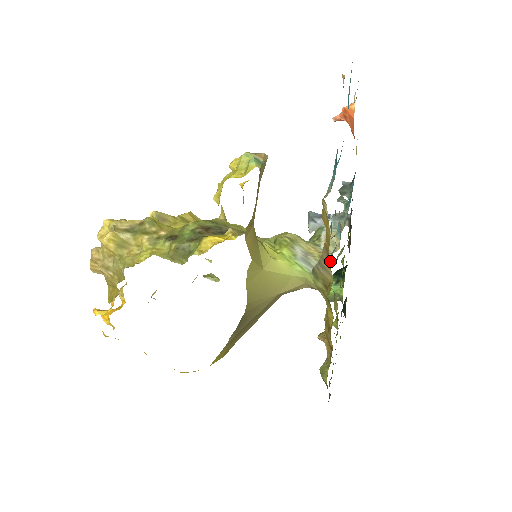
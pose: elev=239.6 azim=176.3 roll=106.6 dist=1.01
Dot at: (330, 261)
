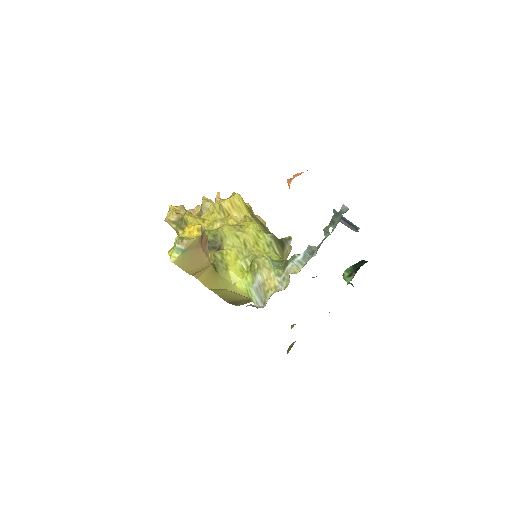
Dot at: occluded
